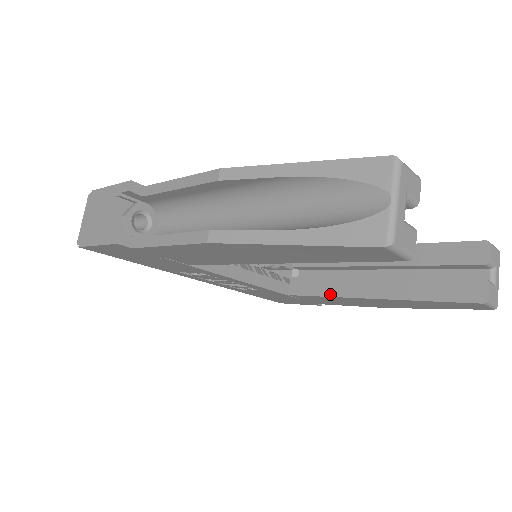
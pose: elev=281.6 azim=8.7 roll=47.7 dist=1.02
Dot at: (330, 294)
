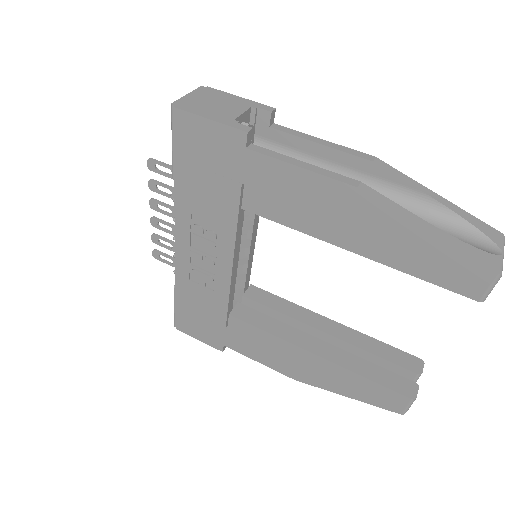
Dot at: (276, 334)
